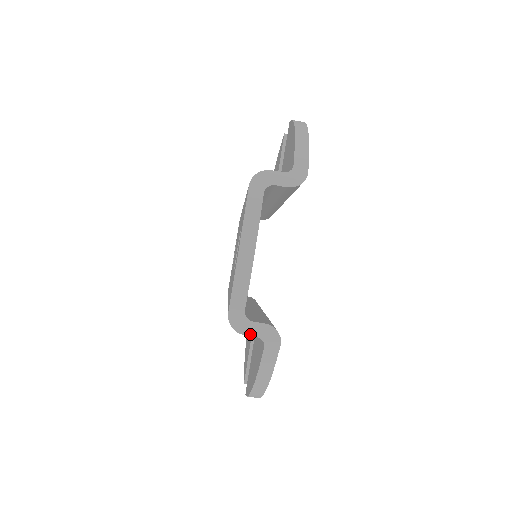
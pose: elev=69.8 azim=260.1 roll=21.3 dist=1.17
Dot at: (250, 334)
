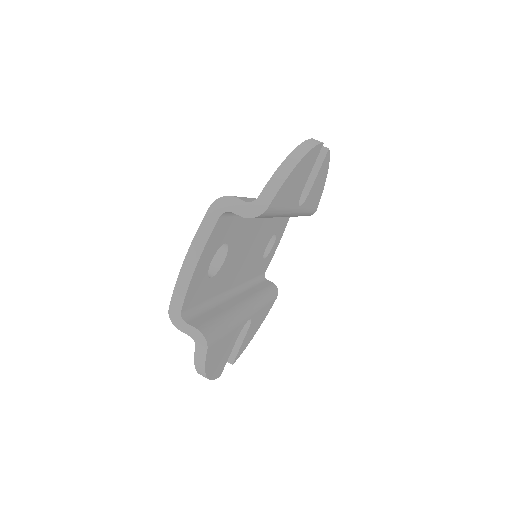
Dot at: (184, 332)
